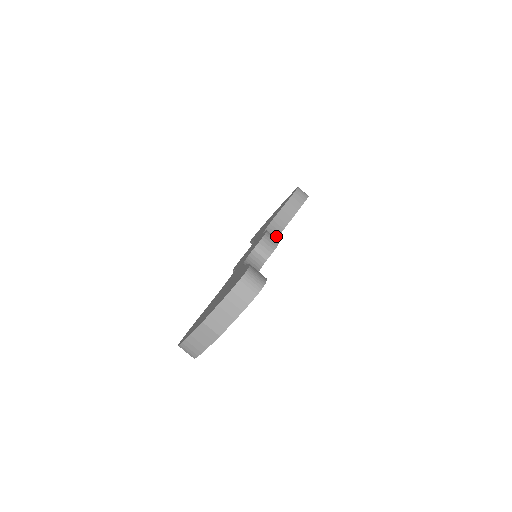
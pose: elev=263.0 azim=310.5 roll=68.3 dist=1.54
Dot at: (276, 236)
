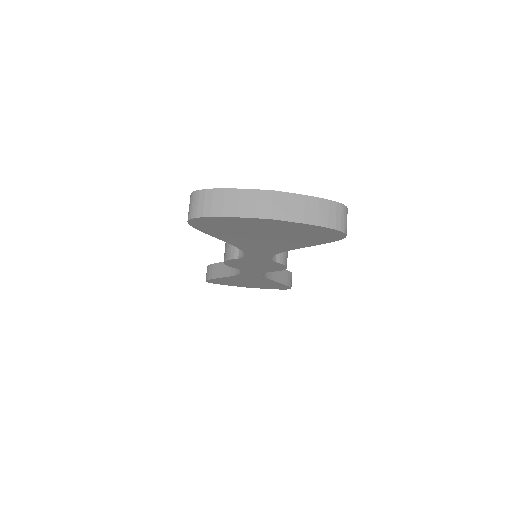
Dot at: (264, 273)
